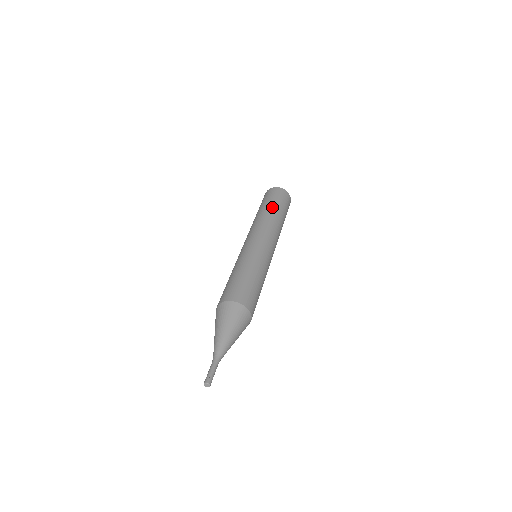
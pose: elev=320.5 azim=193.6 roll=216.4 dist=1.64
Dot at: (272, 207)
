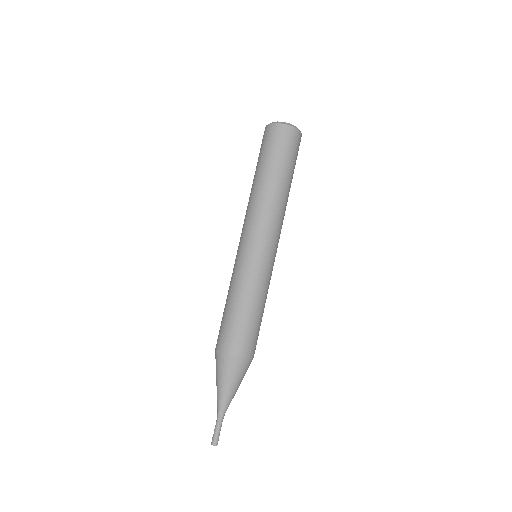
Dot at: (287, 178)
